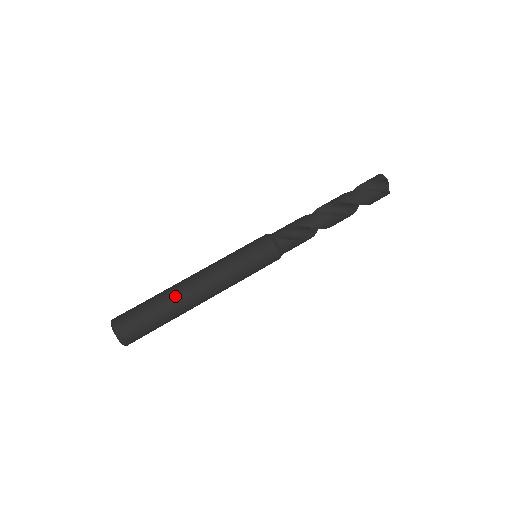
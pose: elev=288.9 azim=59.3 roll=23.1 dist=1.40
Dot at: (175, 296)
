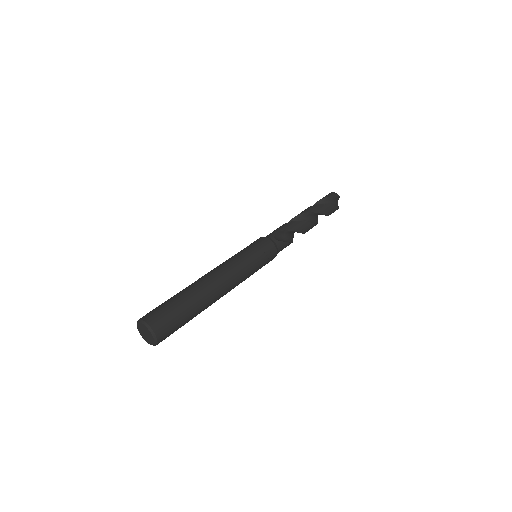
Dot at: (202, 292)
